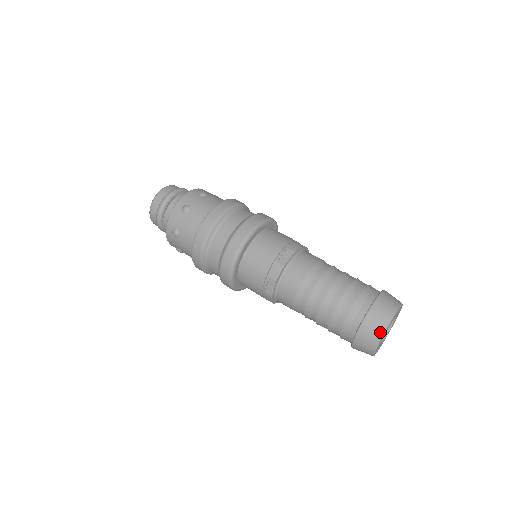
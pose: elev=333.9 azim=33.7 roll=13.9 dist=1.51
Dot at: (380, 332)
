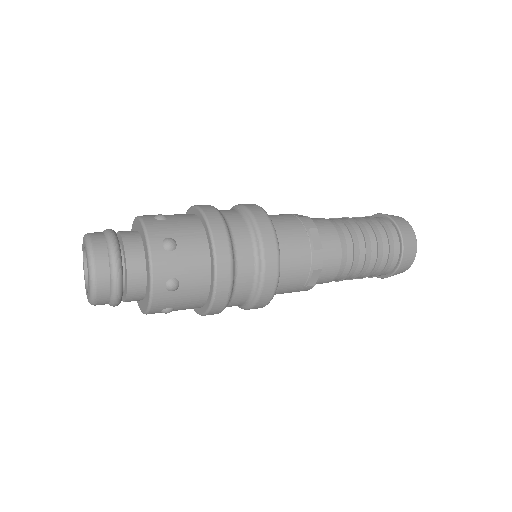
Dot at: (407, 222)
